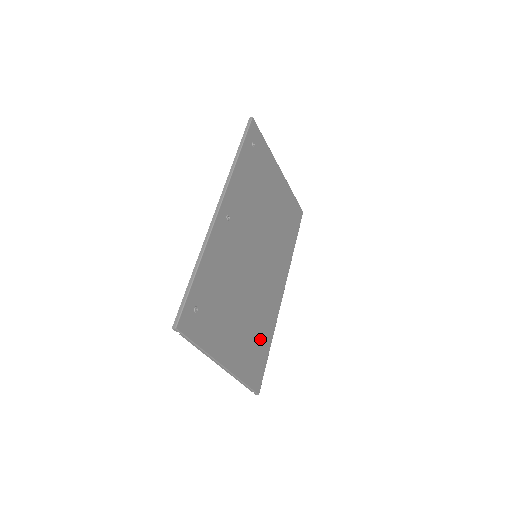
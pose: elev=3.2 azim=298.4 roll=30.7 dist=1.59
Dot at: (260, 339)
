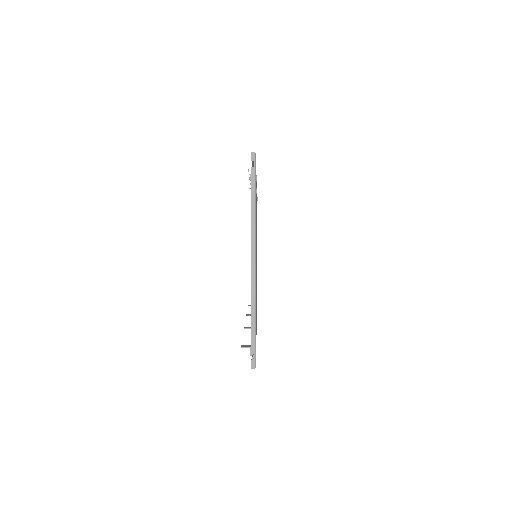
Dot at: occluded
